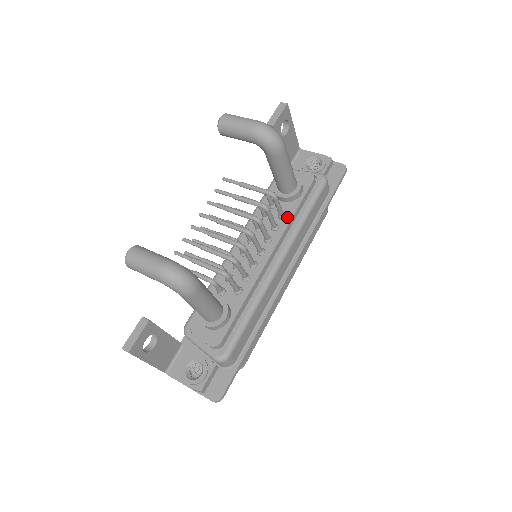
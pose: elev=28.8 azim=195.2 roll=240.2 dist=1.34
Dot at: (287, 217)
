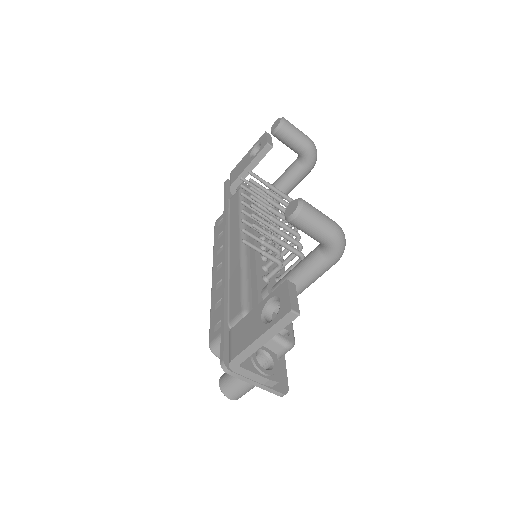
Dot at: occluded
